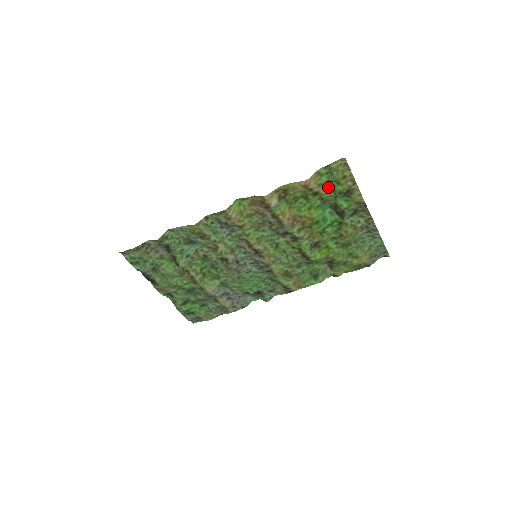
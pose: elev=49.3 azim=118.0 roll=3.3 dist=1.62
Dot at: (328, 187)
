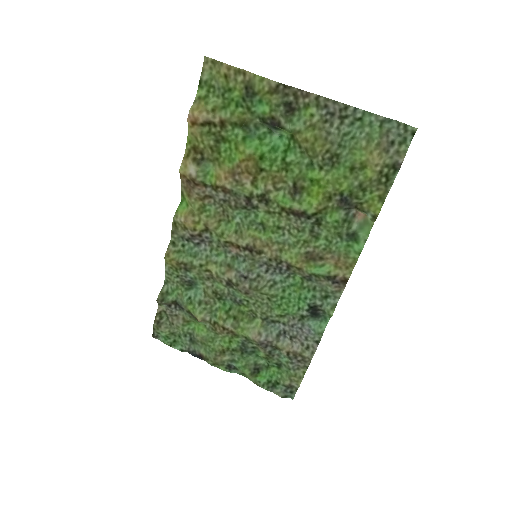
Dot at: (228, 106)
